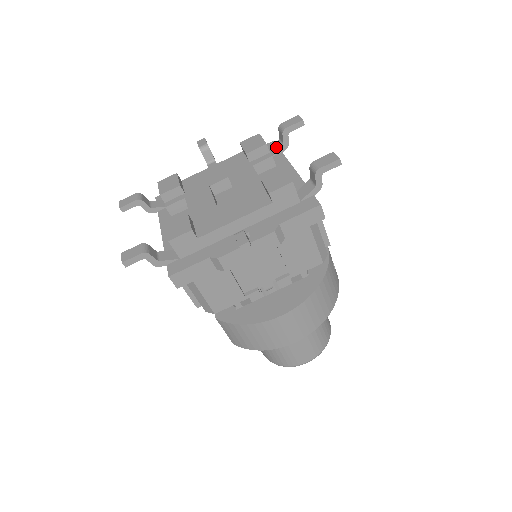
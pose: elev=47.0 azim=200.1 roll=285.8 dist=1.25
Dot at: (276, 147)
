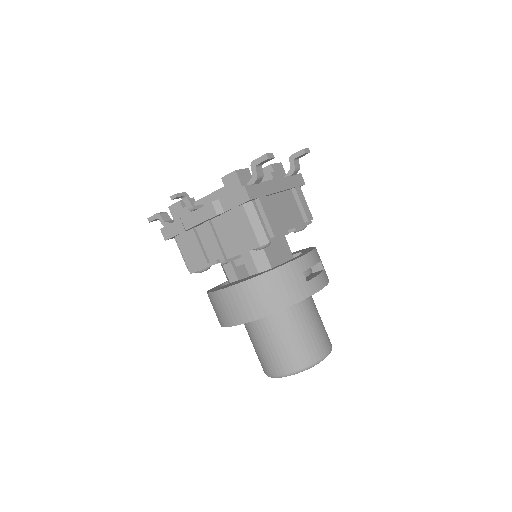
Dot at: (289, 172)
